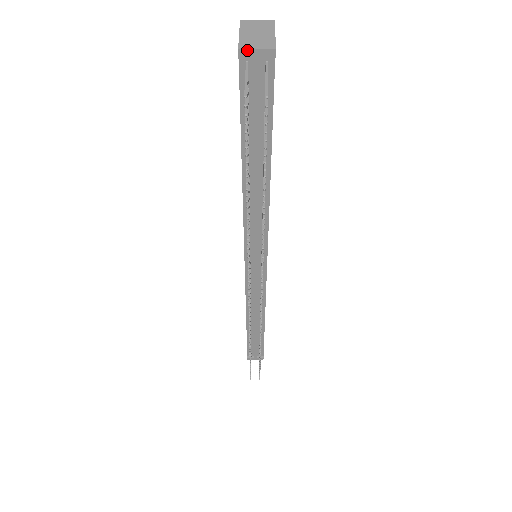
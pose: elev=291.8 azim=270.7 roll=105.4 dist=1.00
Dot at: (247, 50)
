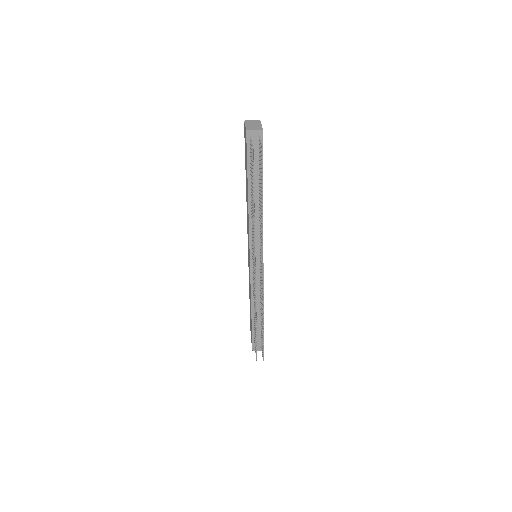
Dot at: (250, 131)
